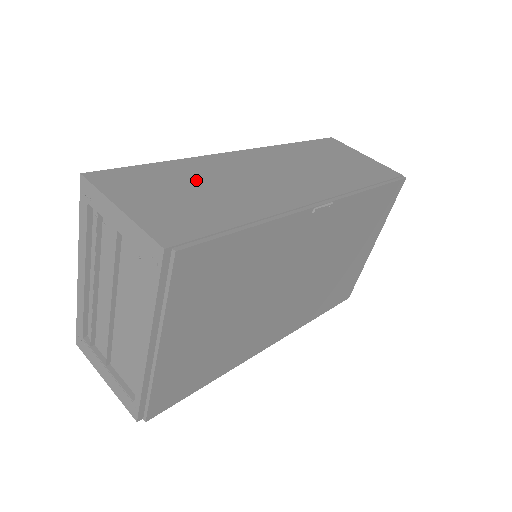
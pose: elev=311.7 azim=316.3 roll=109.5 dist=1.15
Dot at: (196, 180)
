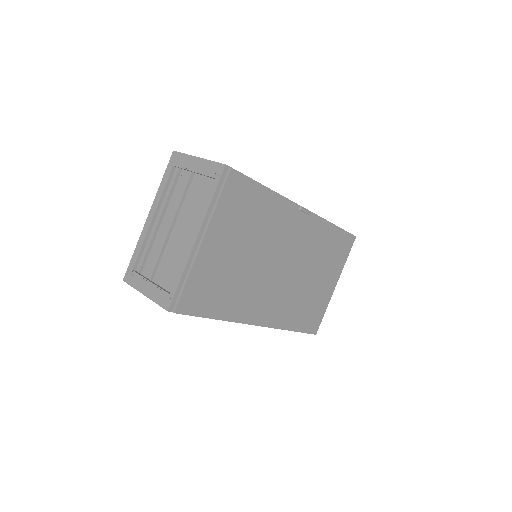
Dot at: occluded
